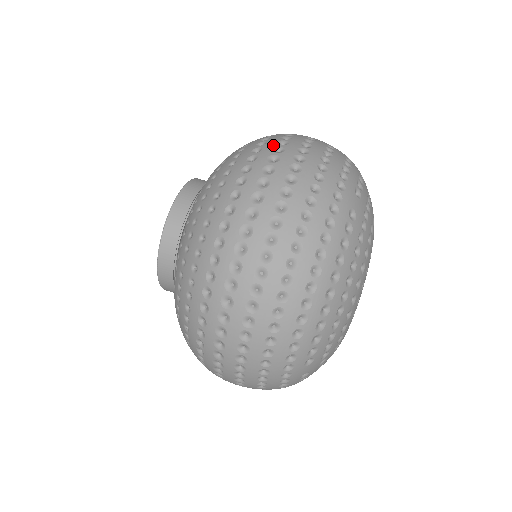
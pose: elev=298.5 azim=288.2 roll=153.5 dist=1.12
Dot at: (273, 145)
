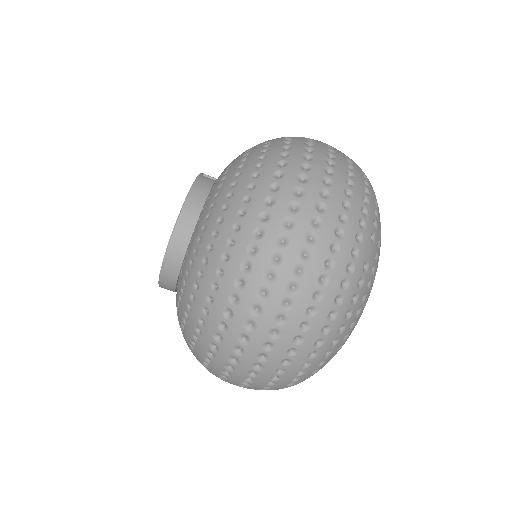
Dot at: (293, 182)
